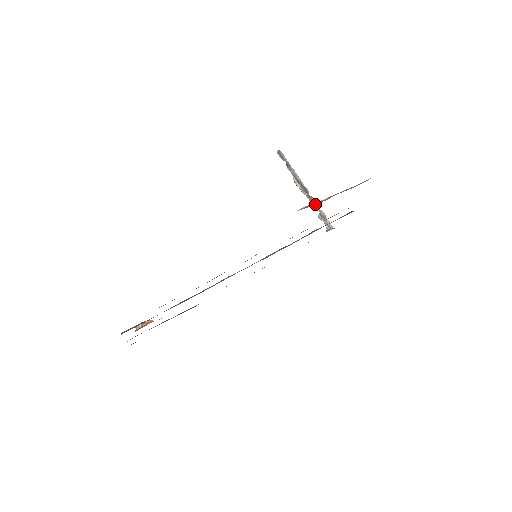
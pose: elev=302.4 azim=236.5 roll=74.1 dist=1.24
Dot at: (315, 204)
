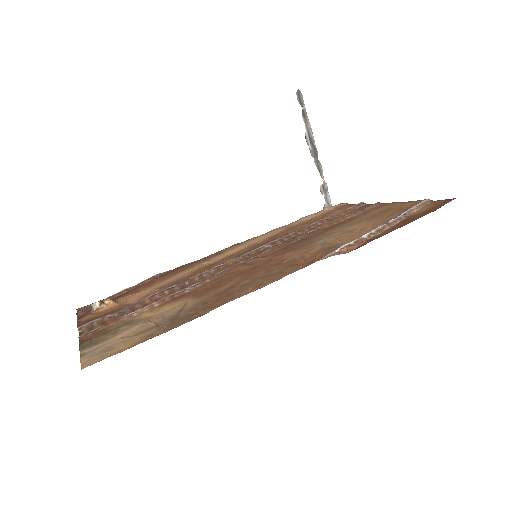
Dot at: (357, 246)
